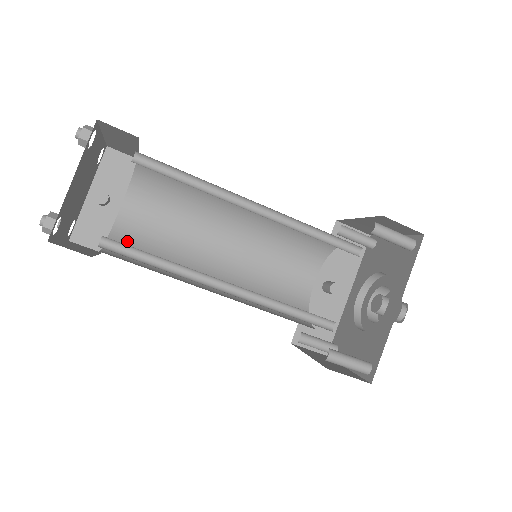
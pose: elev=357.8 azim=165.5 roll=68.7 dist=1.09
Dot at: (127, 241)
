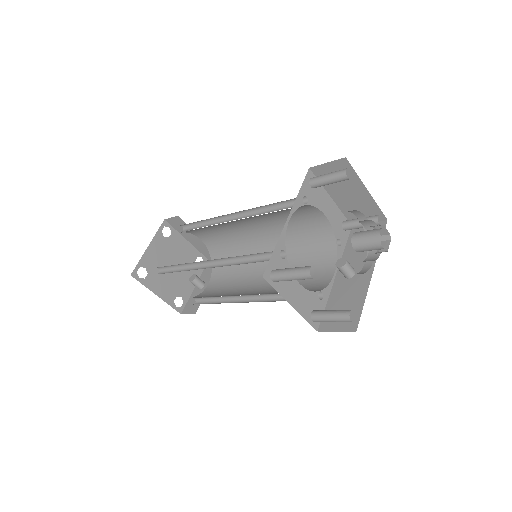
Dot at: (202, 296)
